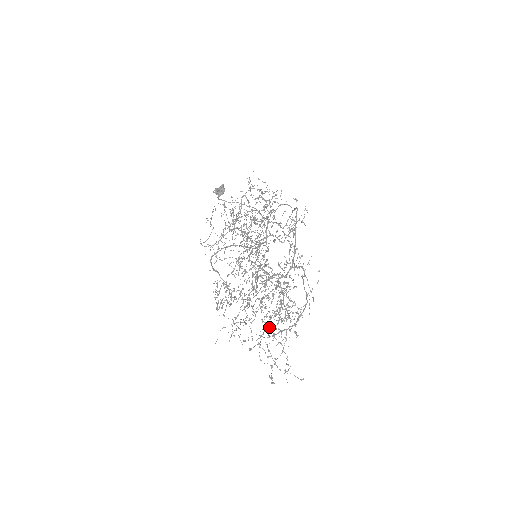
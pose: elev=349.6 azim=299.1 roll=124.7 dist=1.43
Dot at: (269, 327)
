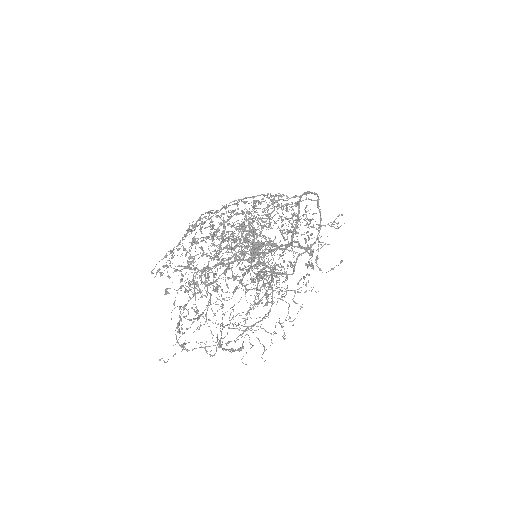
Dot at: (208, 263)
